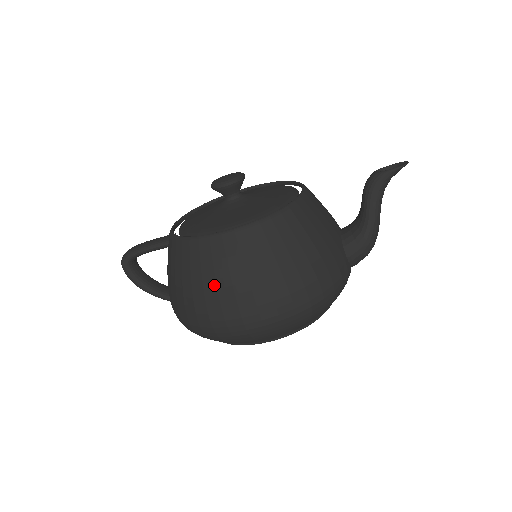
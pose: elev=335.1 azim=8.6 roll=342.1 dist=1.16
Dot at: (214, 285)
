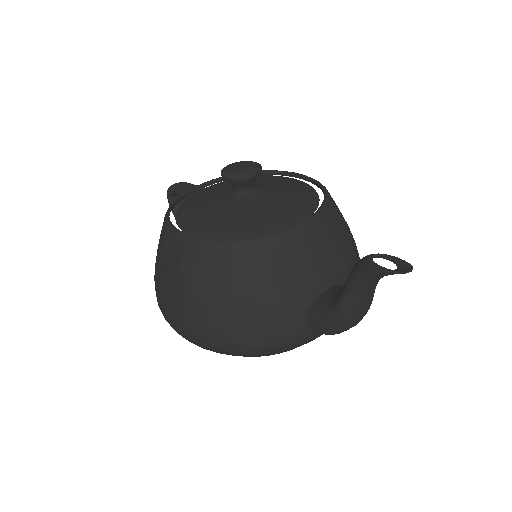
Dot at: (160, 273)
